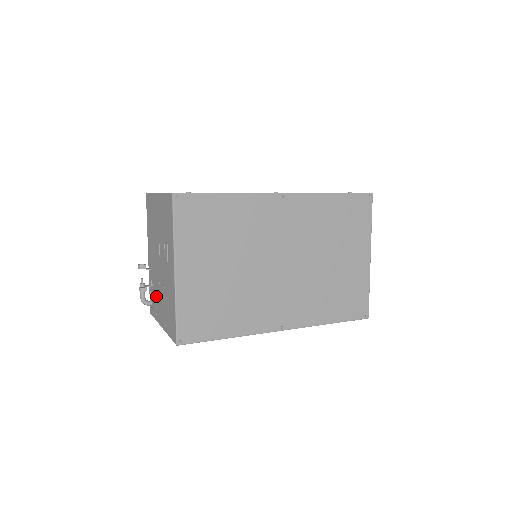
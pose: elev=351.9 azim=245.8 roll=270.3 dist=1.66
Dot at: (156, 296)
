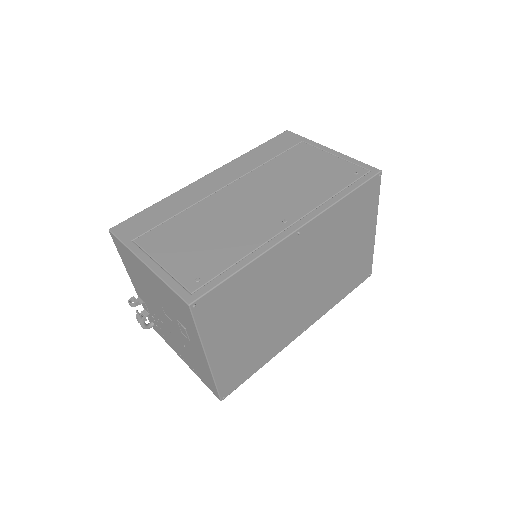
Dot at: (164, 332)
